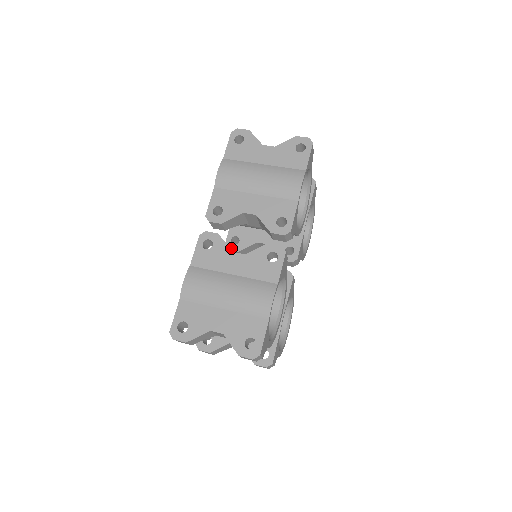
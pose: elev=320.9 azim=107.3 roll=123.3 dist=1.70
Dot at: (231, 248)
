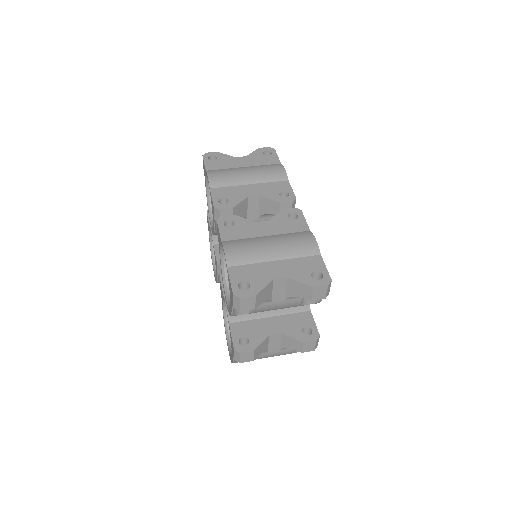
Dot at: occluded
